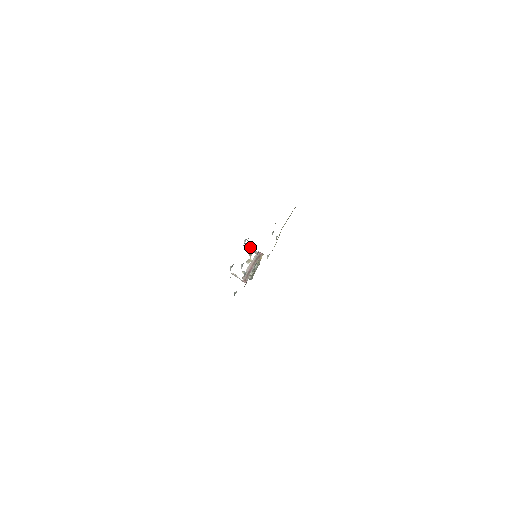
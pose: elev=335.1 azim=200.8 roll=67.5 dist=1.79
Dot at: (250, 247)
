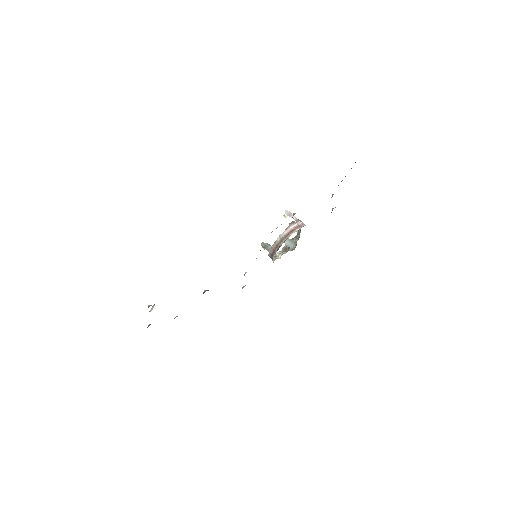
Dot at: (284, 213)
